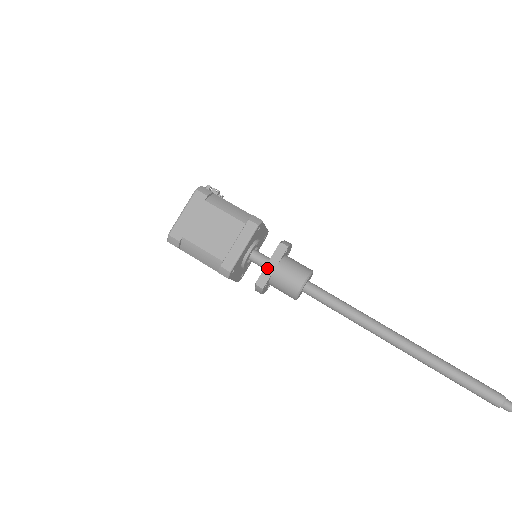
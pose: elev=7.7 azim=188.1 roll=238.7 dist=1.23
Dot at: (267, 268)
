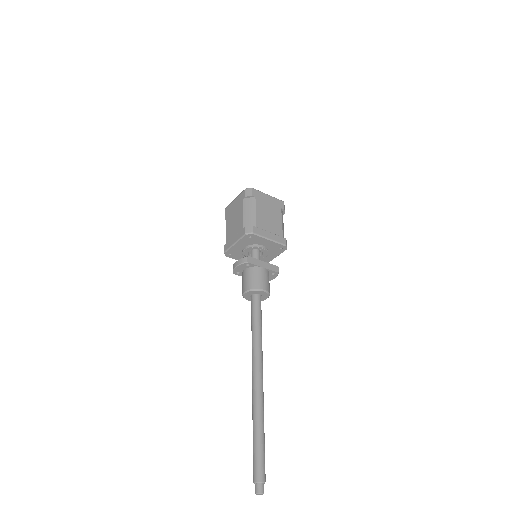
Dot at: (260, 262)
